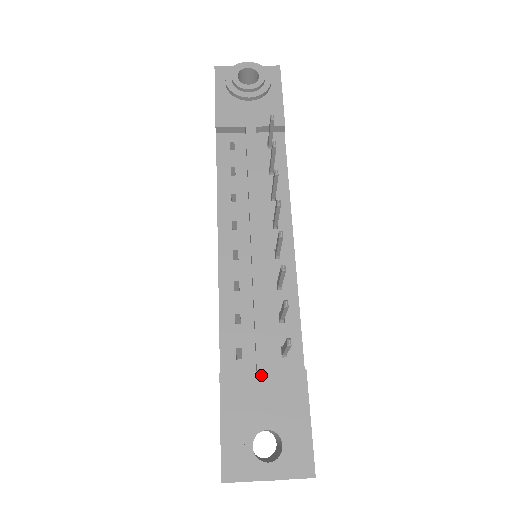
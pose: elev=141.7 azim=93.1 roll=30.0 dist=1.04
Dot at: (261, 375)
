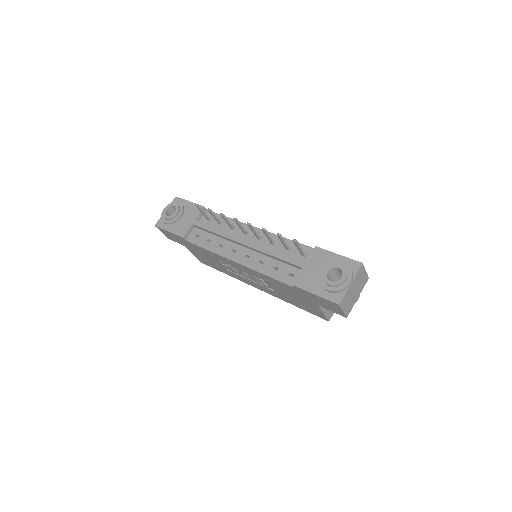
Dot at: (305, 267)
